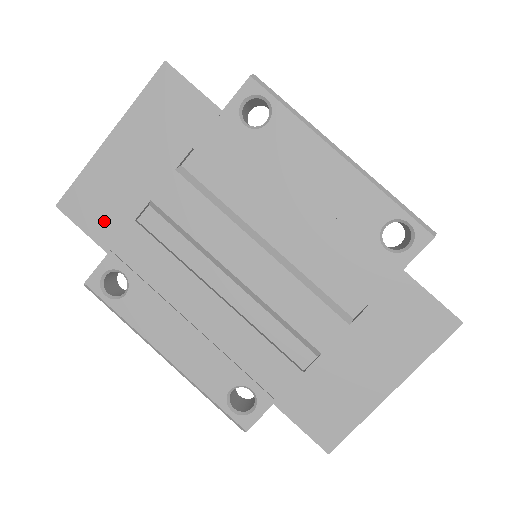
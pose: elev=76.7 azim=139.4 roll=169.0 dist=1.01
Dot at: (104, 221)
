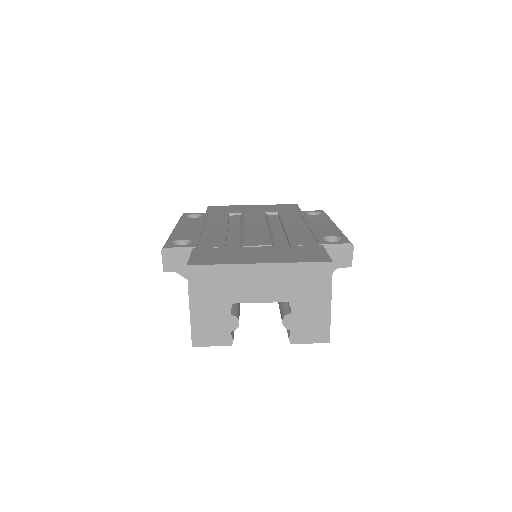
Dot at: (218, 211)
